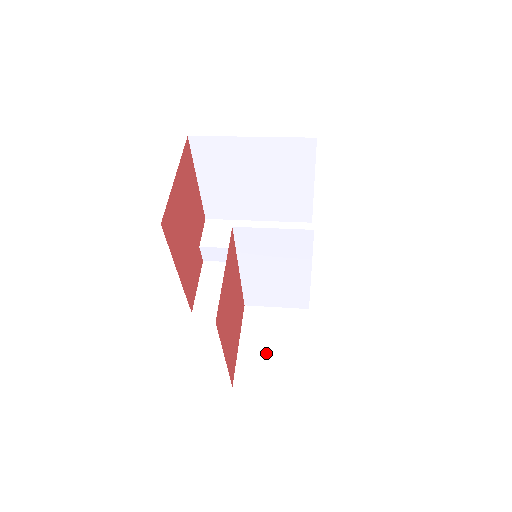
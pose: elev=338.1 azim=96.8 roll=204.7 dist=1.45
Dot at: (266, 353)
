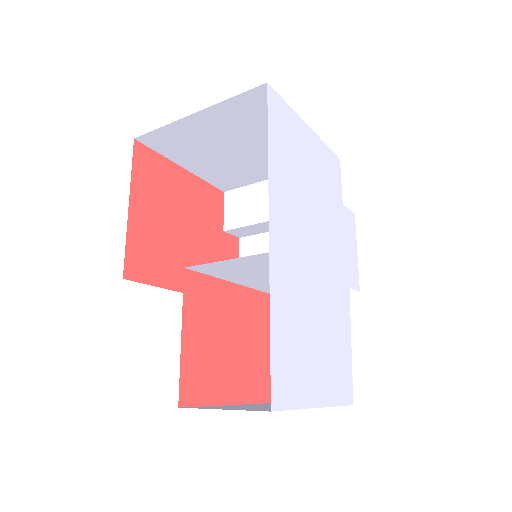
Dot at: occluded
